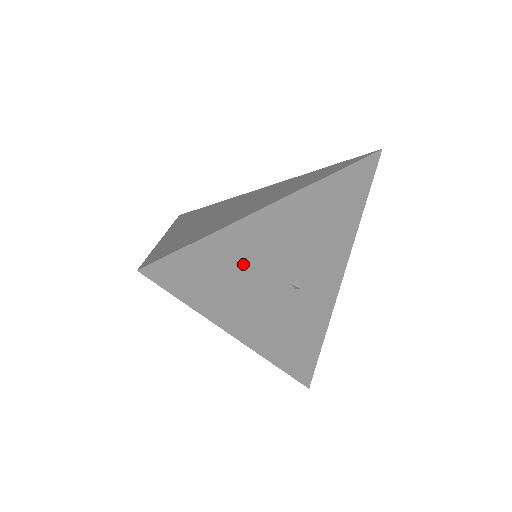
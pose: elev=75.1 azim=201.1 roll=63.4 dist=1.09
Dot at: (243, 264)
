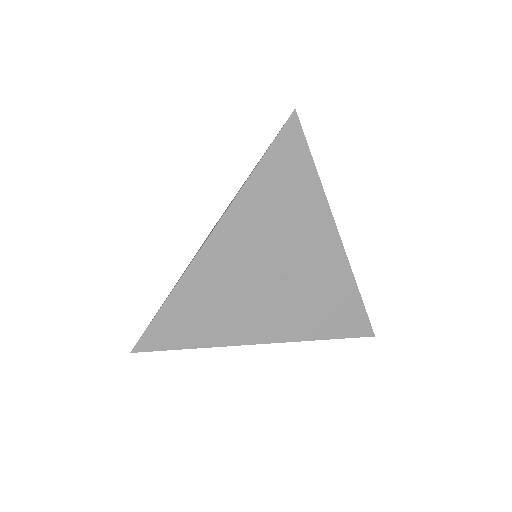
Dot at: (216, 297)
